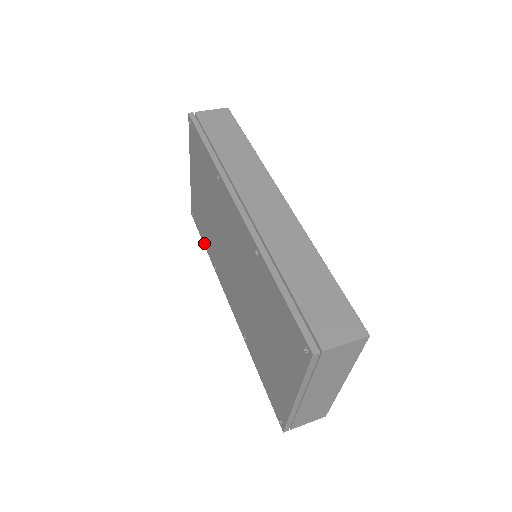
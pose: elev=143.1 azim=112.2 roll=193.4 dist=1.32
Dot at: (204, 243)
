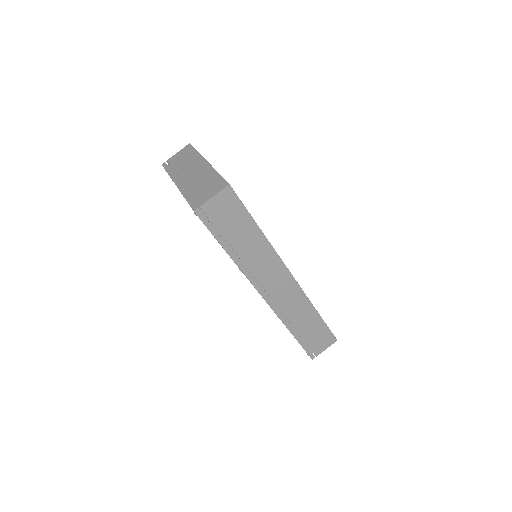
Dot at: occluded
